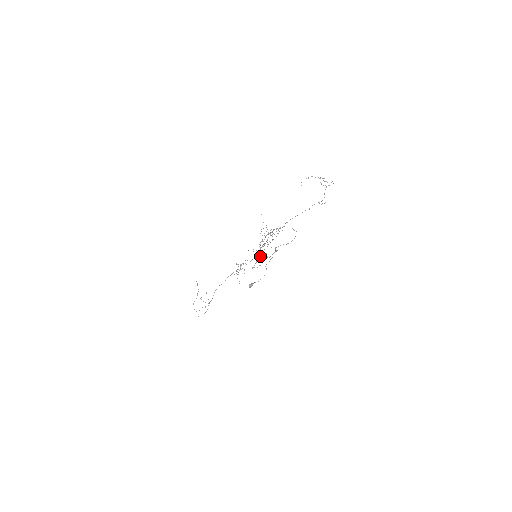
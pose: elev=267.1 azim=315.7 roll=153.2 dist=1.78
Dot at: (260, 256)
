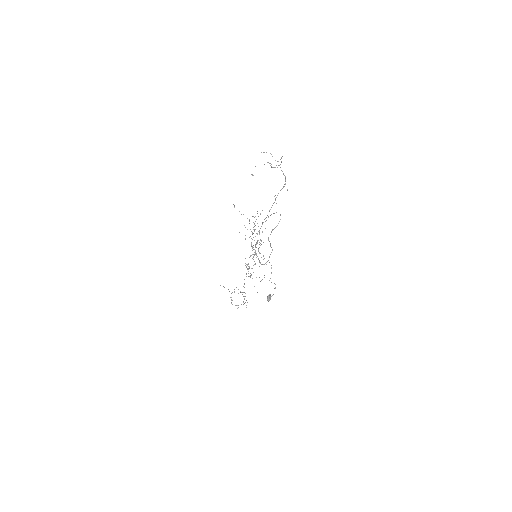
Dot at: (259, 262)
